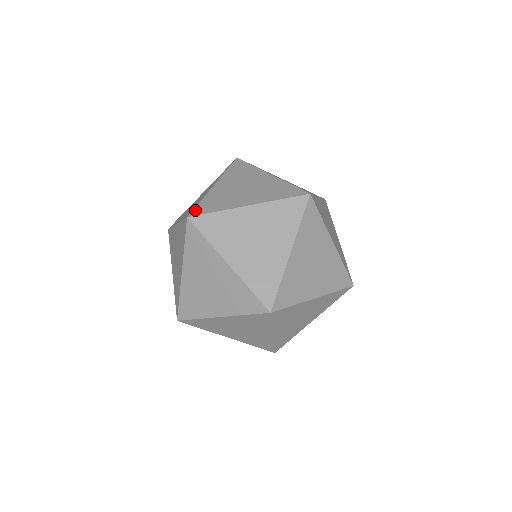
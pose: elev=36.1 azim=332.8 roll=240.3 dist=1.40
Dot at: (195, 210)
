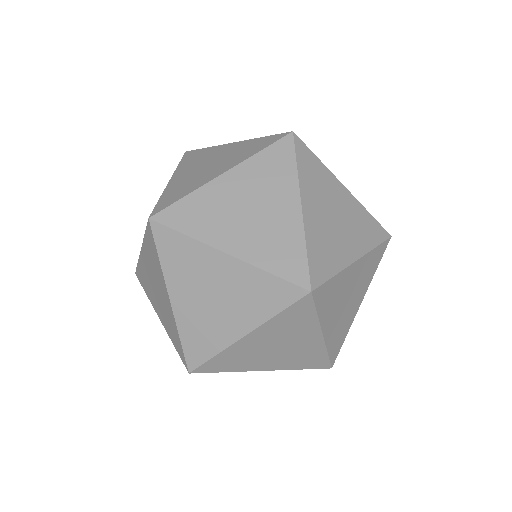
Dot at: occluded
